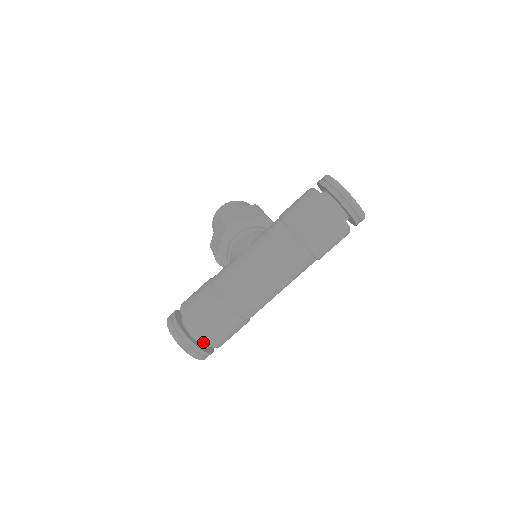
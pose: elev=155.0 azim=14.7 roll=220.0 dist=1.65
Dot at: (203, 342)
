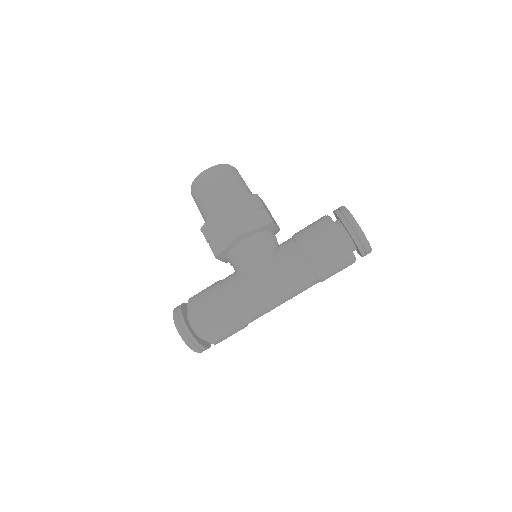
Dot at: occluded
